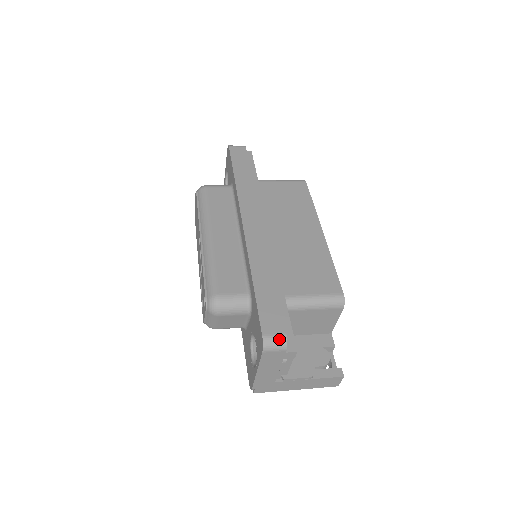
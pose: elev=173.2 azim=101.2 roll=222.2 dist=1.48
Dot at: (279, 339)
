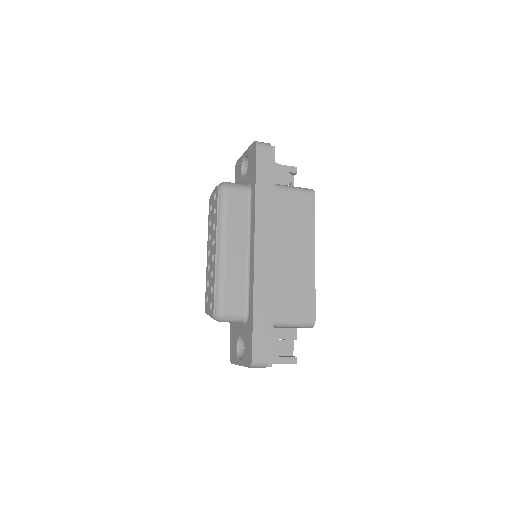
Dot at: (263, 363)
